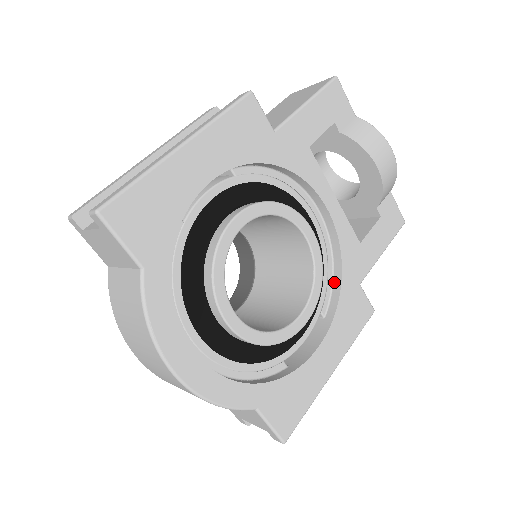
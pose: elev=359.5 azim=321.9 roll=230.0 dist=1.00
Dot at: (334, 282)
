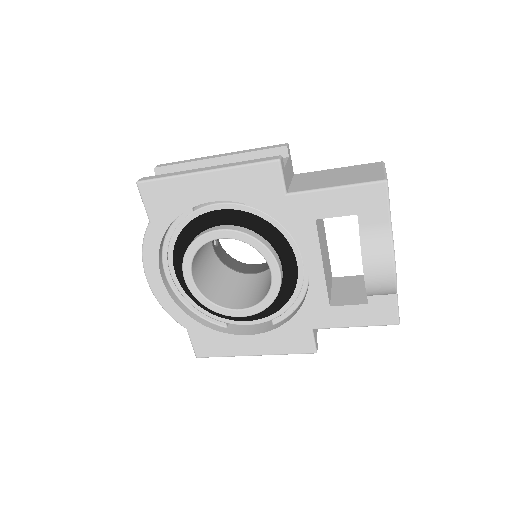
Dot at: (293, 312)
